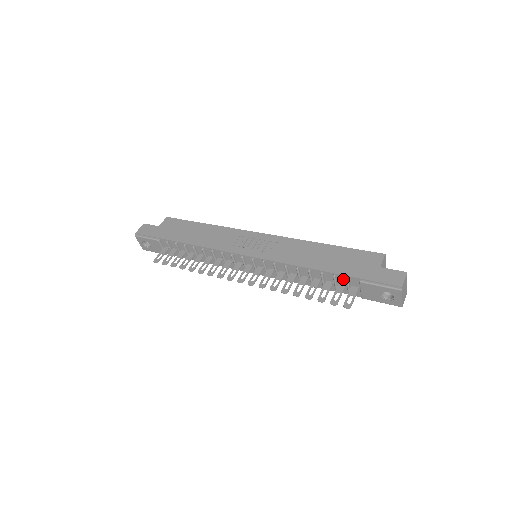
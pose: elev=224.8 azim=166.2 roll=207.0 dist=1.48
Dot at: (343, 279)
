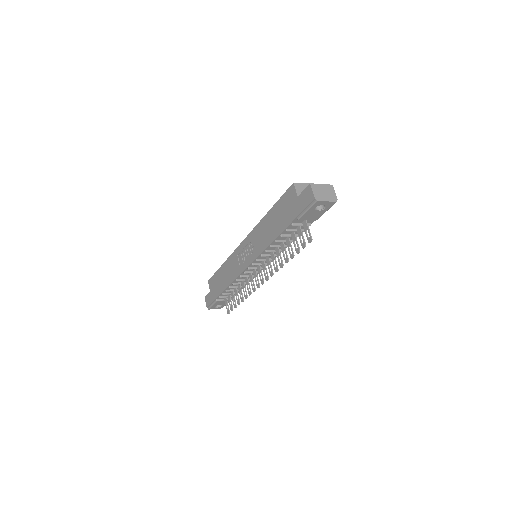
Dot at: (293, 226)
